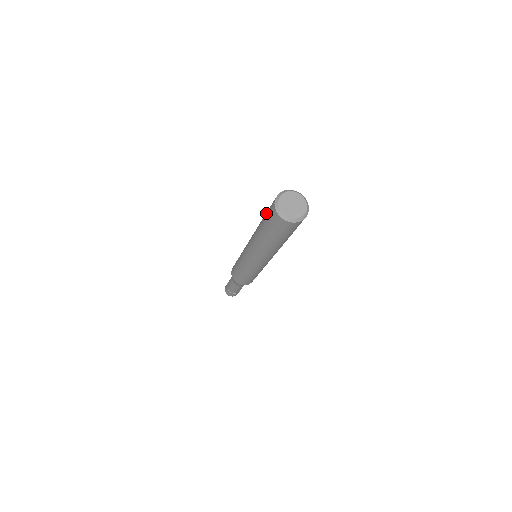
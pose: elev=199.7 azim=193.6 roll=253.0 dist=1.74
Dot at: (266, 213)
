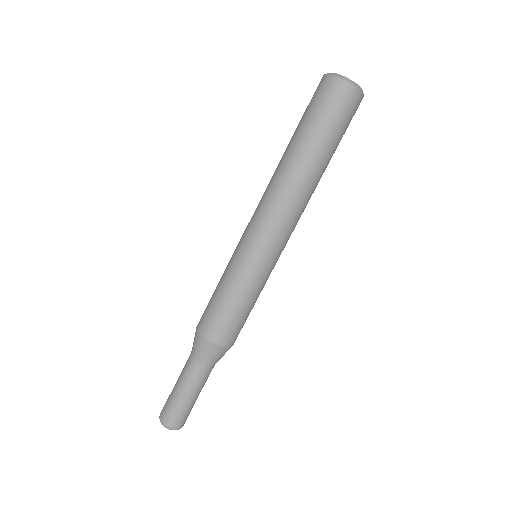
Dot at: occluded
